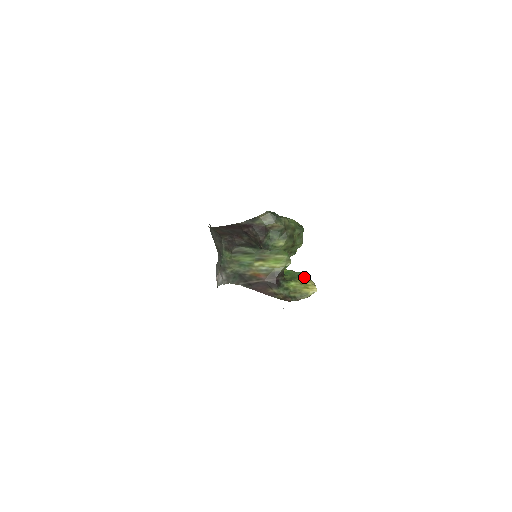
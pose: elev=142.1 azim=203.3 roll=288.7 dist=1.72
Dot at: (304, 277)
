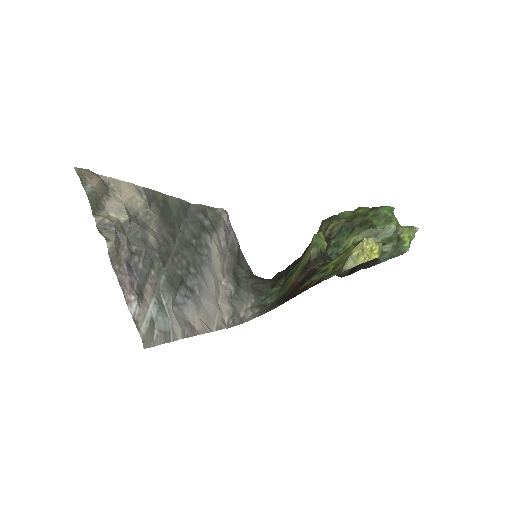
Dot at: (357, 244)
